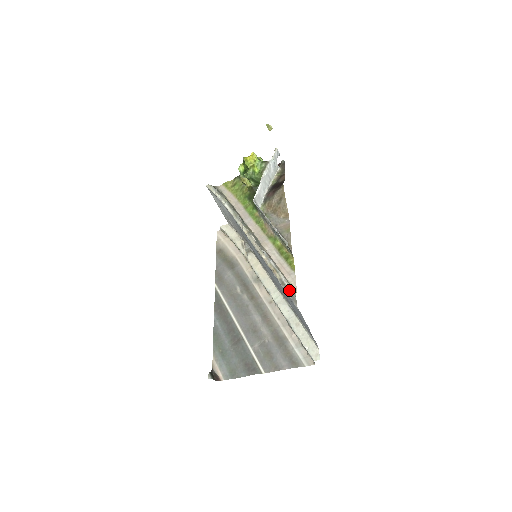
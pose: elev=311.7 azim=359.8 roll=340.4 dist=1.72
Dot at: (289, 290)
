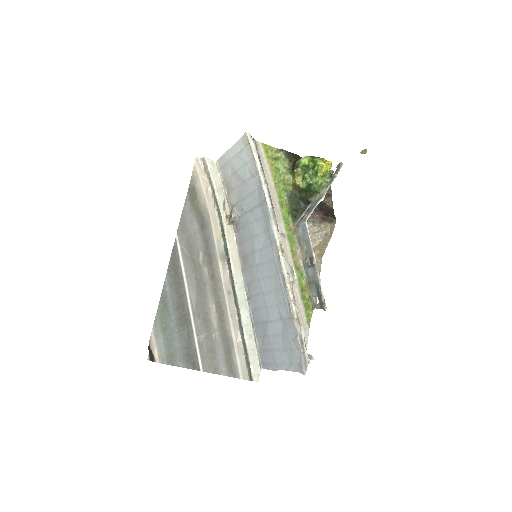
Dot at: (305, 352)
